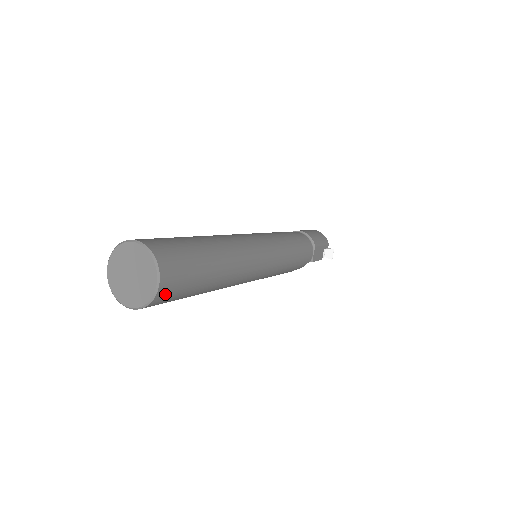
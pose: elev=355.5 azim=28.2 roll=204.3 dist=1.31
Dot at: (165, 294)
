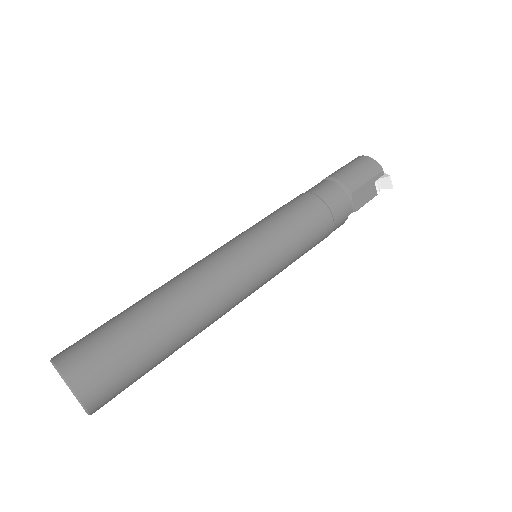
Dot at: (101, 400)
